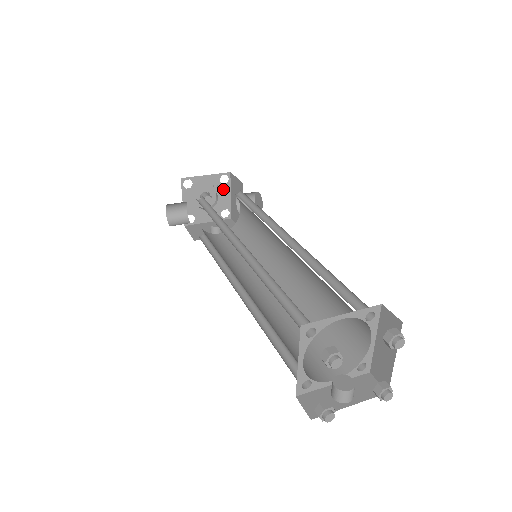
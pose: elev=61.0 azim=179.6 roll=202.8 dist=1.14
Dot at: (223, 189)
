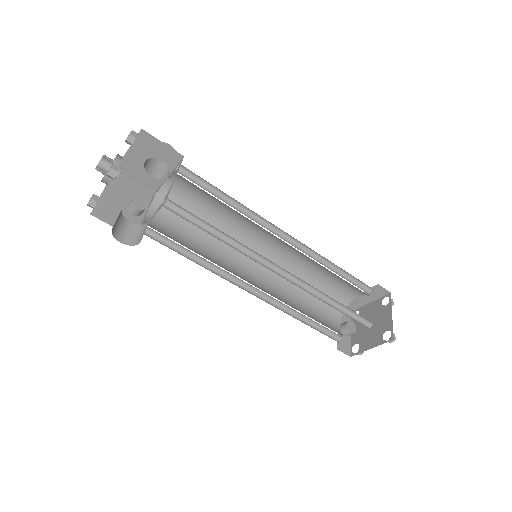
Dot at: occluded
